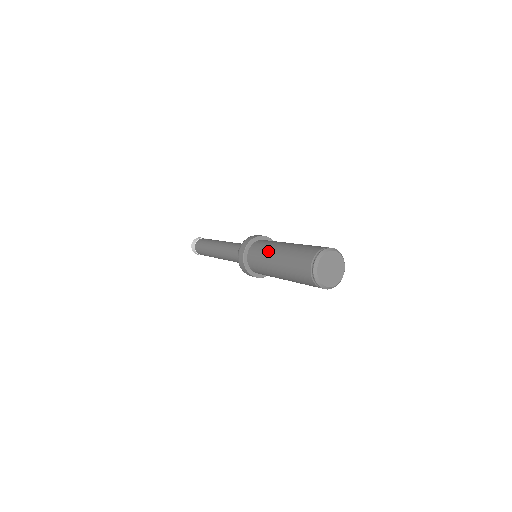
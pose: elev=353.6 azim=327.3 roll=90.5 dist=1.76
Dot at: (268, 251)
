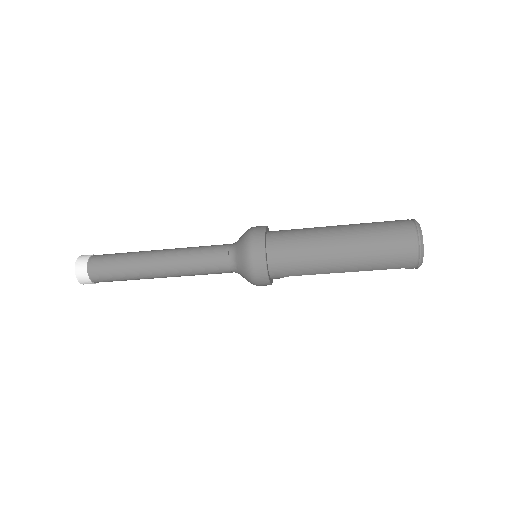
Dot at: occluded
